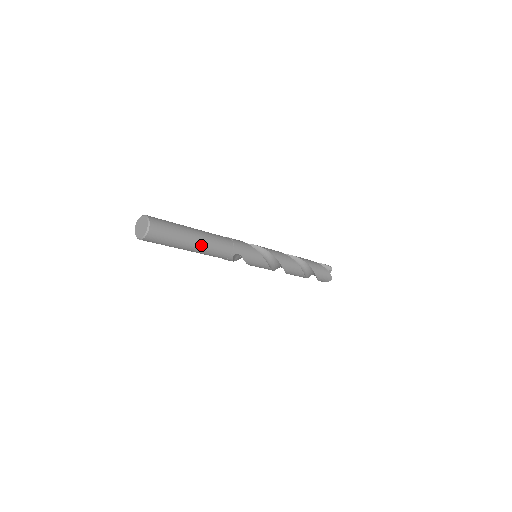
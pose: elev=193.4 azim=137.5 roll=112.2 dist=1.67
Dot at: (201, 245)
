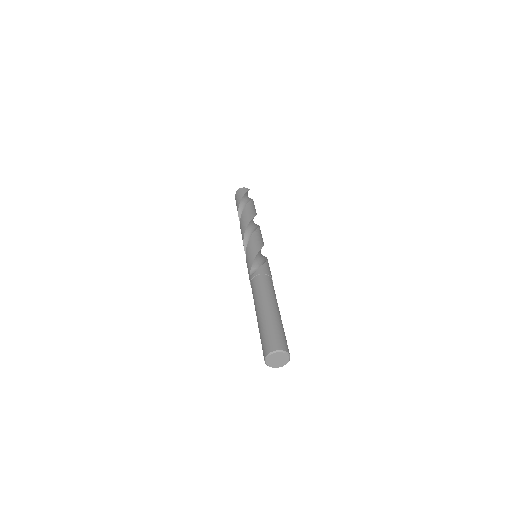
Dot at: occluded
